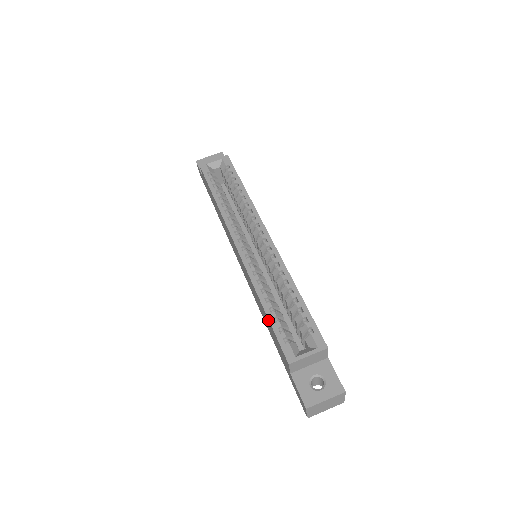
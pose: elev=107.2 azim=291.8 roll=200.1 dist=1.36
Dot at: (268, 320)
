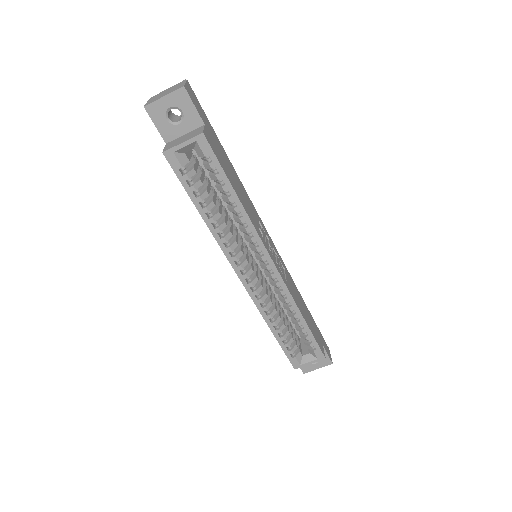
Dot at: (277, 339)
